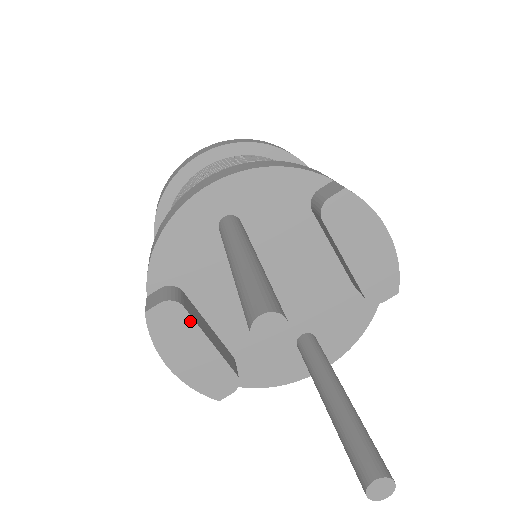
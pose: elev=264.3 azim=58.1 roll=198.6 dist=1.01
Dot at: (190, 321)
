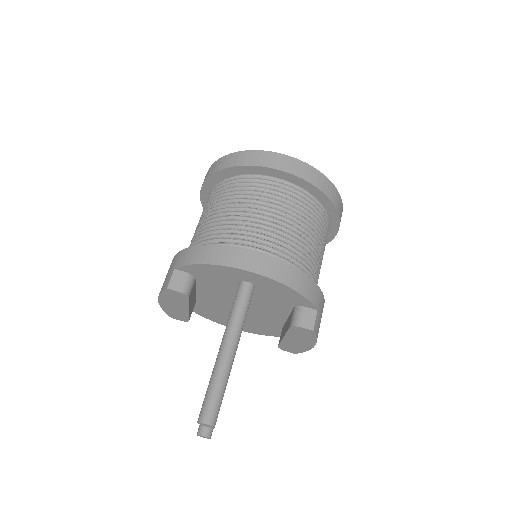
Dot at: (186, 302)
